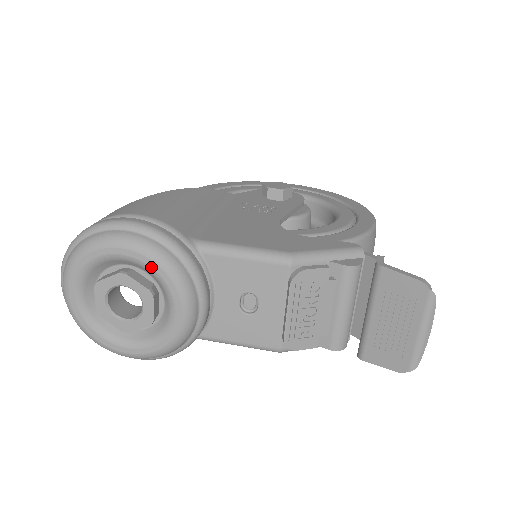
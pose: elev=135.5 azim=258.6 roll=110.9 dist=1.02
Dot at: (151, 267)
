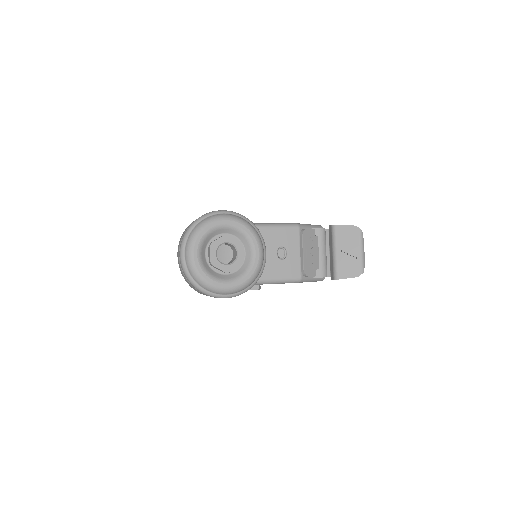
Dot at: (242, 228)
